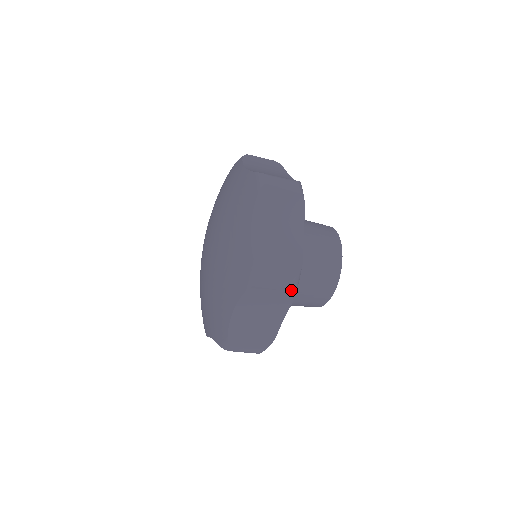
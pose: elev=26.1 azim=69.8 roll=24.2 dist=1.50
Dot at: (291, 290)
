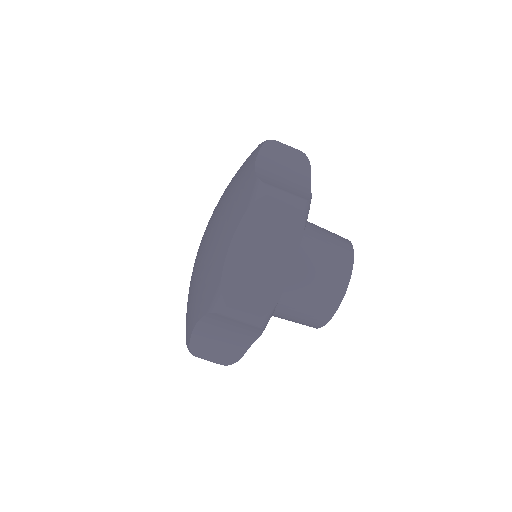
Dot at: (303, 155)
